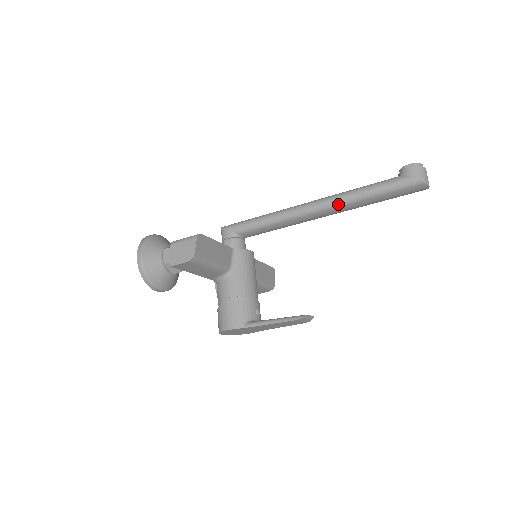
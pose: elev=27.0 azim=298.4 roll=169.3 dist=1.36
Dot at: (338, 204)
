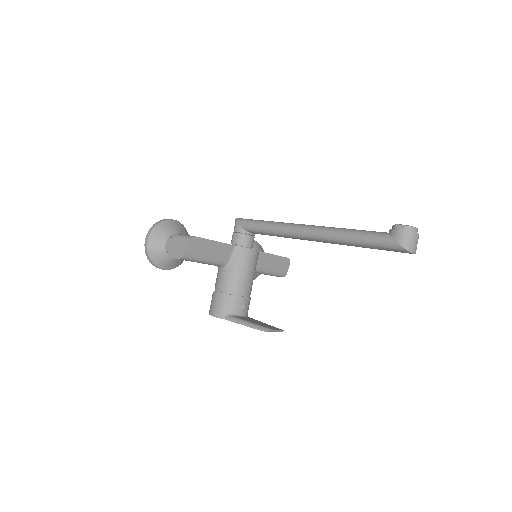
Dot at: (327, 239)
